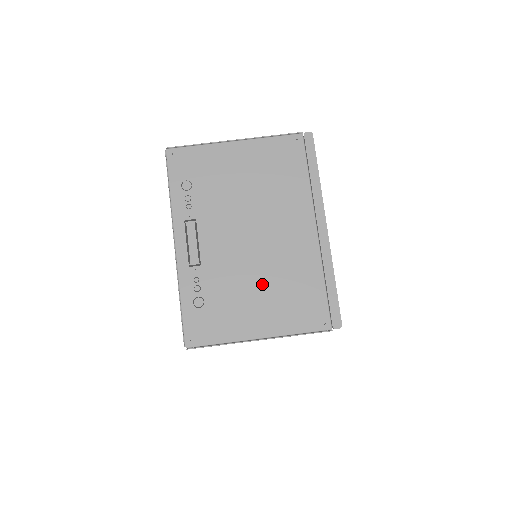
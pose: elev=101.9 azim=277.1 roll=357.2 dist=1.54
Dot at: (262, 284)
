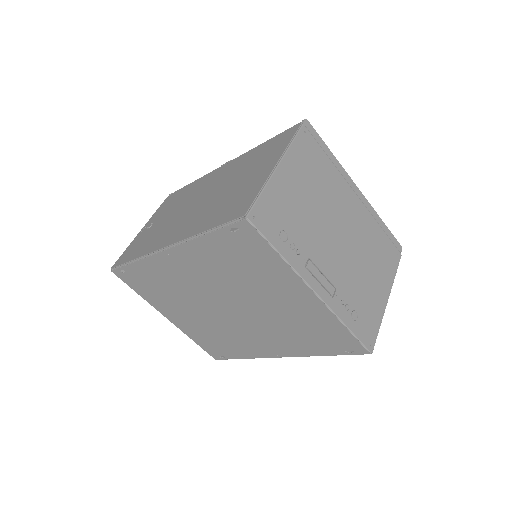
Dot at: (366, 263)
